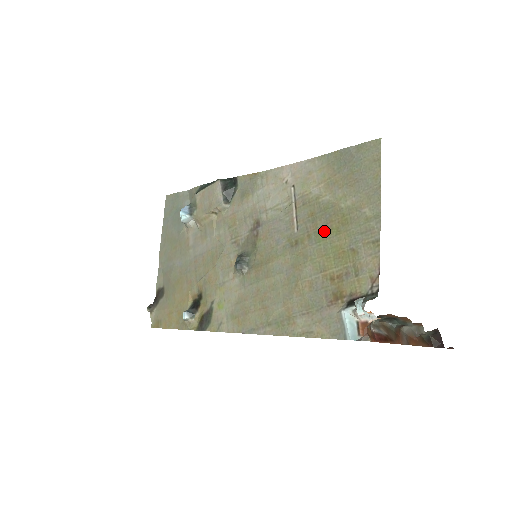
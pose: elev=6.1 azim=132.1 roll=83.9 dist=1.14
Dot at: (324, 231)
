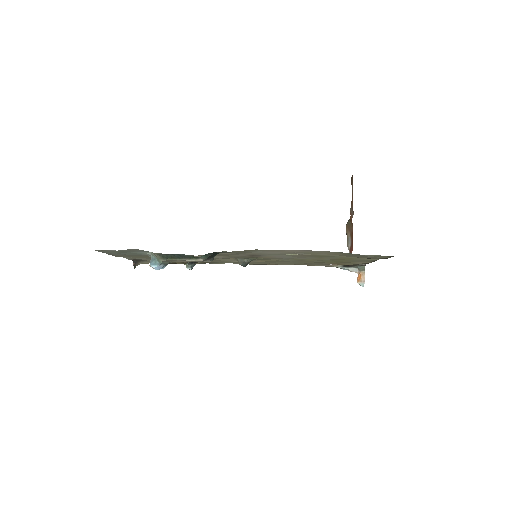
Dot at: occluded
